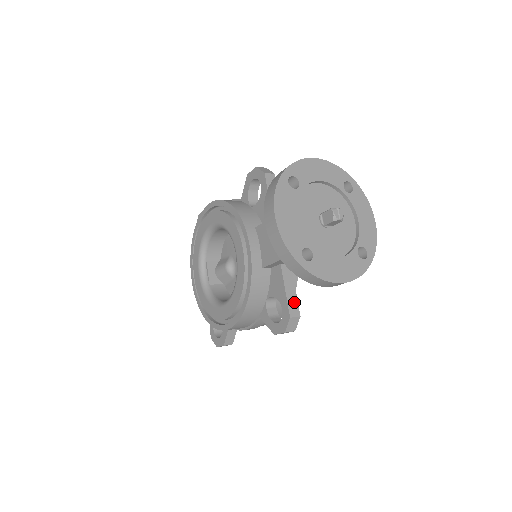
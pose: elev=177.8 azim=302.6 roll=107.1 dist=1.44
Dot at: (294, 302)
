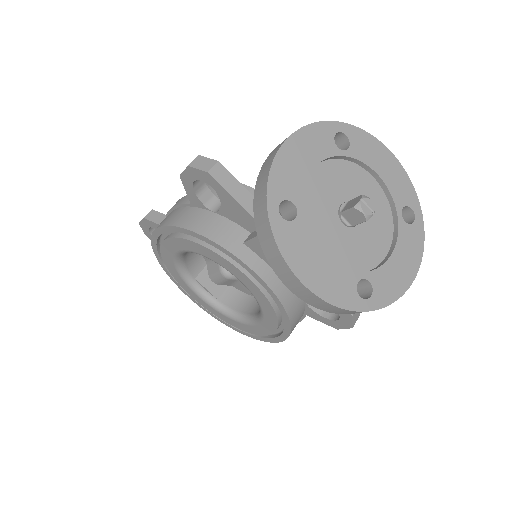
Dot at: occluded
